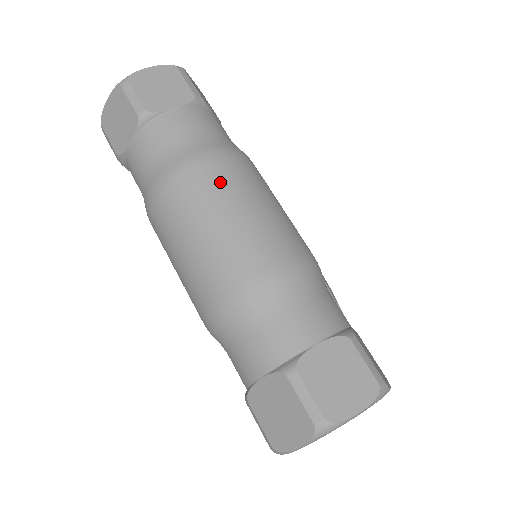
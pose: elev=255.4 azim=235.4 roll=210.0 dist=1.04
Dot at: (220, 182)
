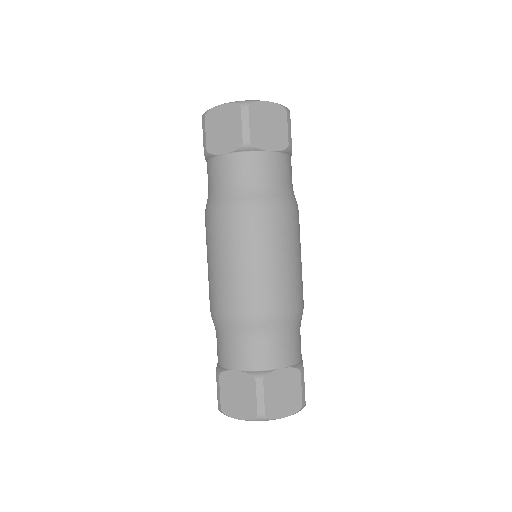
Dot at: (276, 232)
